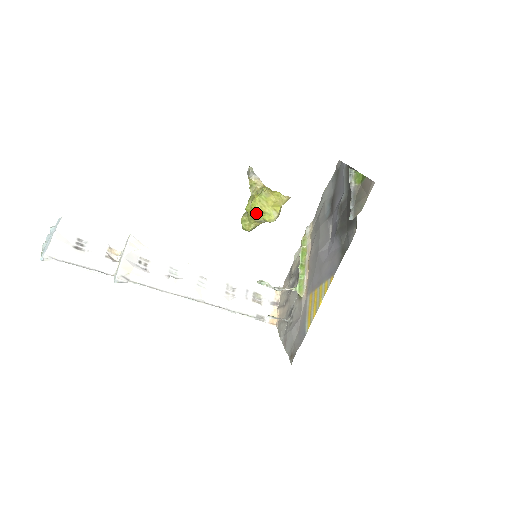
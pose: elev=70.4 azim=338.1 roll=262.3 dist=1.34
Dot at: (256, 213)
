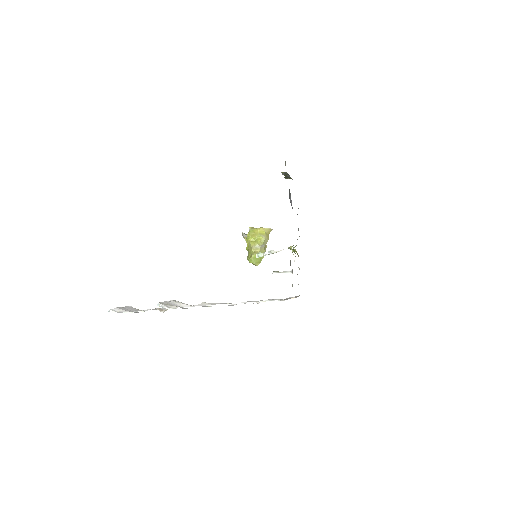
Dot at: (250, 242)
